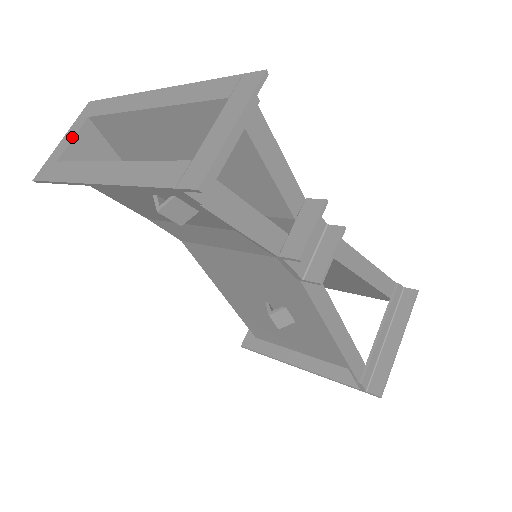
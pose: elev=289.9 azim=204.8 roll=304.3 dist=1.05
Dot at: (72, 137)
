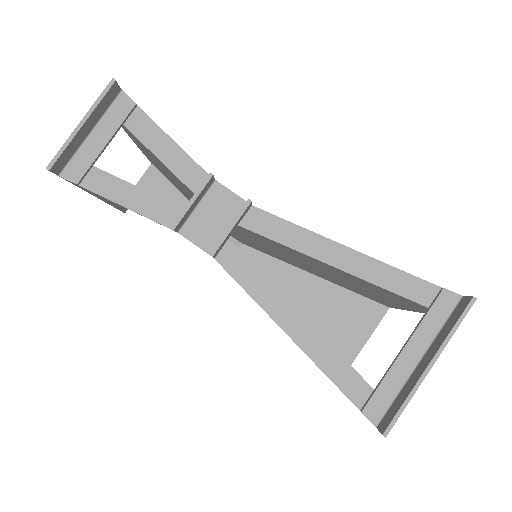
Dot at: (141, 179)
